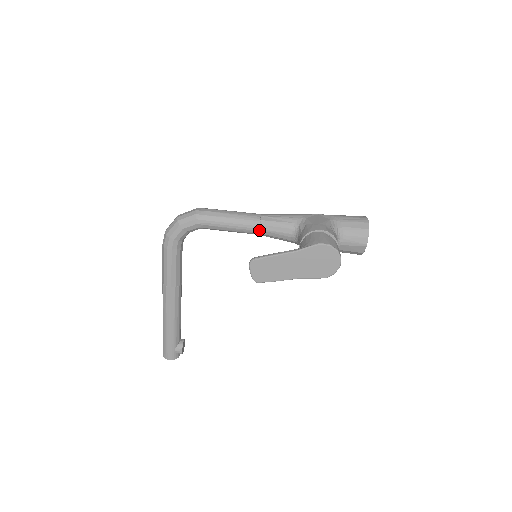
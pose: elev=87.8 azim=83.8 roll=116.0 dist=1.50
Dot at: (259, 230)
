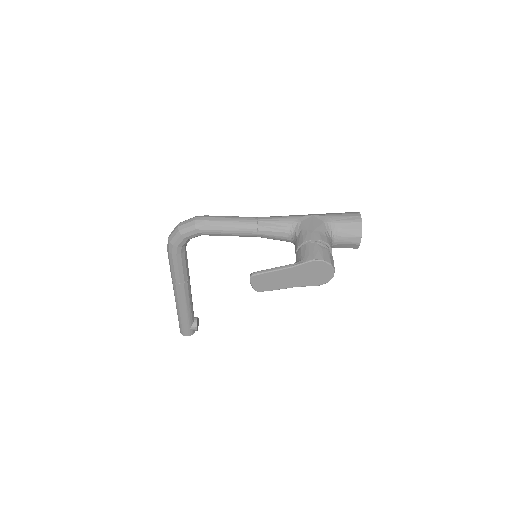
Dot at: (257, 234)
